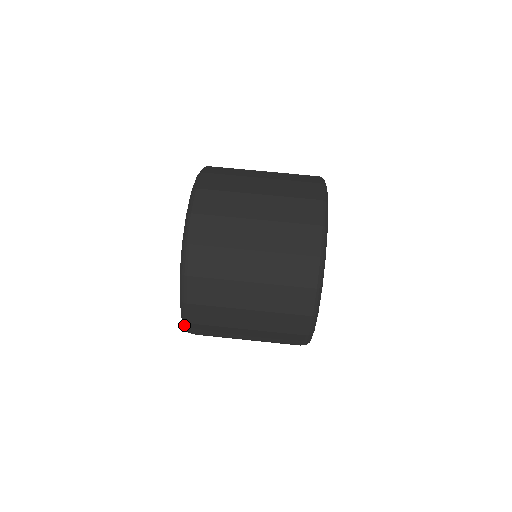
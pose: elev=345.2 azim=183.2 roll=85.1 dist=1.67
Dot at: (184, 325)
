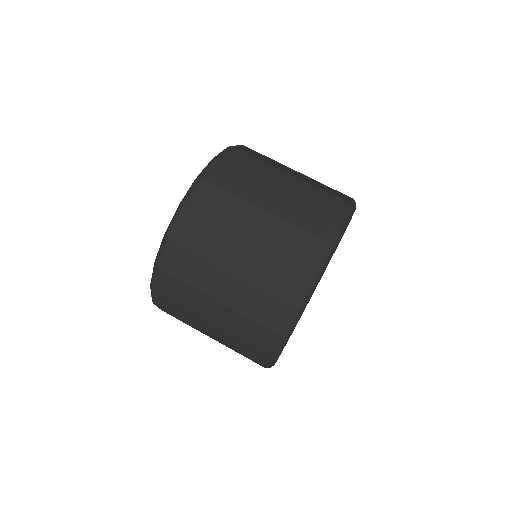
Dot at: occluded
